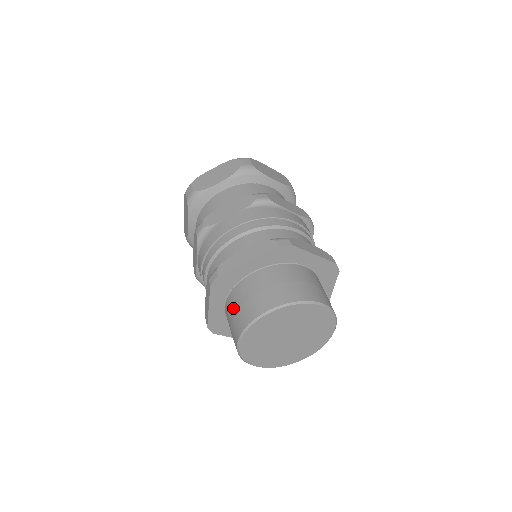
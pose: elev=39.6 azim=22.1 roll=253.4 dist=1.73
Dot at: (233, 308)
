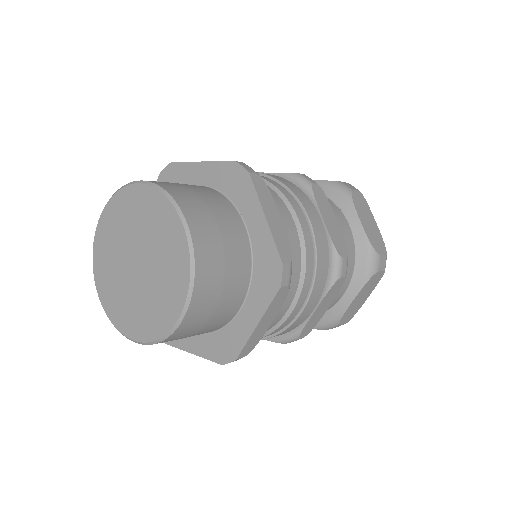
Dot at: occluded
